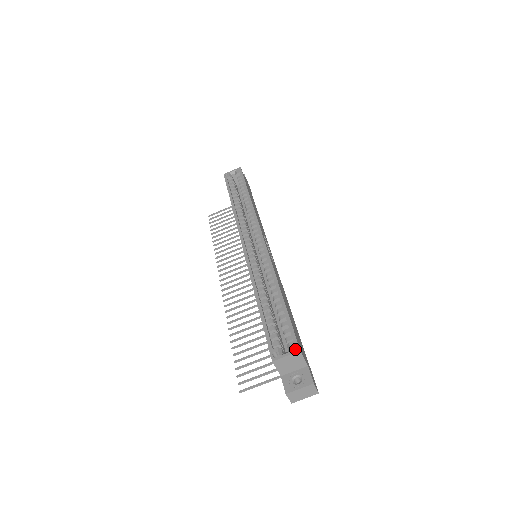
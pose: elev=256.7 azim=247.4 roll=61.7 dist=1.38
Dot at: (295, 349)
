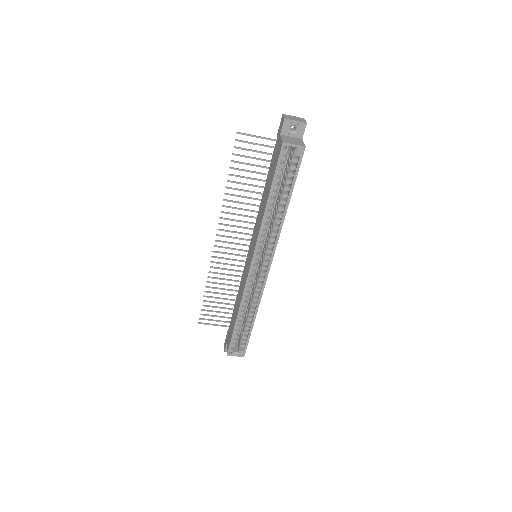
Dot at: (242, 356)
